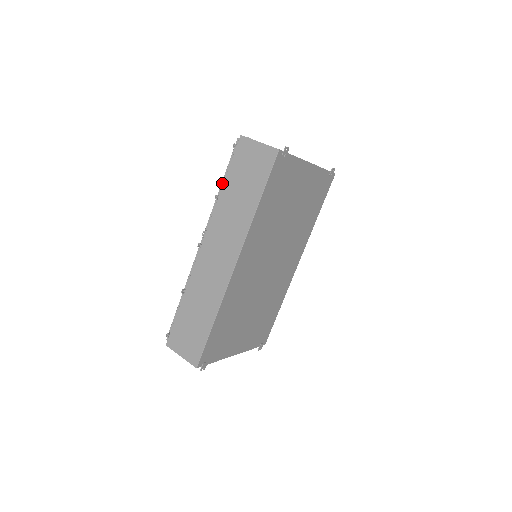
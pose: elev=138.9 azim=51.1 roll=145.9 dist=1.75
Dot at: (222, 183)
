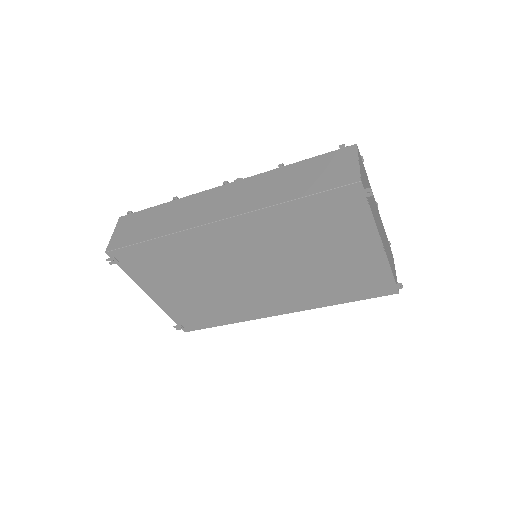
Dot at: occluded
